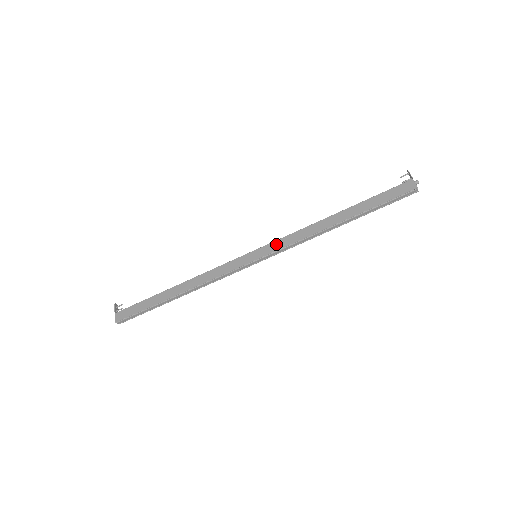
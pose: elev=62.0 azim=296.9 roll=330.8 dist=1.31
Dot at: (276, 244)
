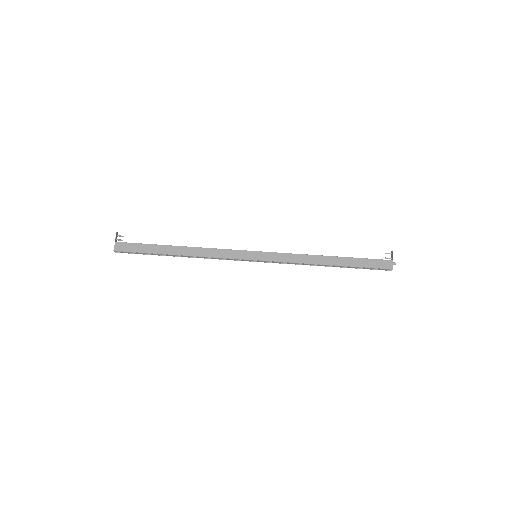
Dot at: (276, 256)
